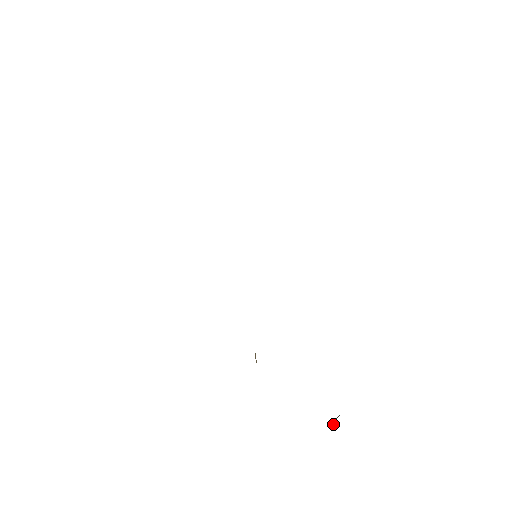
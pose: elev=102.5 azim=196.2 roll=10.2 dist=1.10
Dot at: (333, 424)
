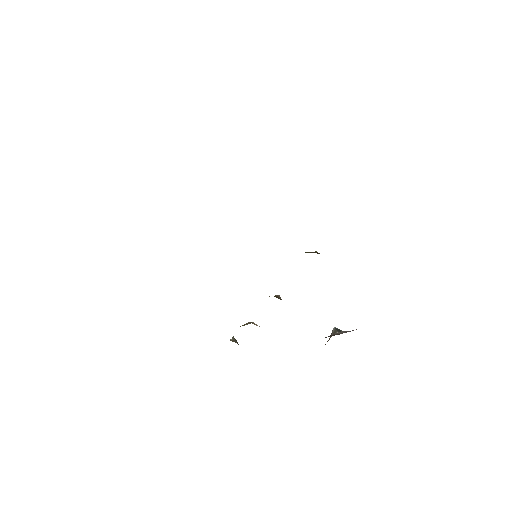
Dot at: (330, 337)
